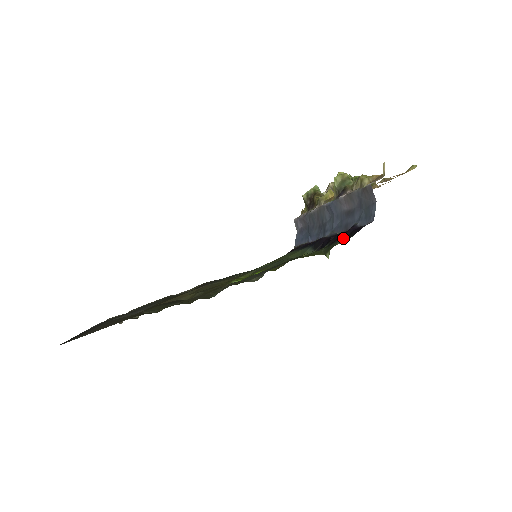
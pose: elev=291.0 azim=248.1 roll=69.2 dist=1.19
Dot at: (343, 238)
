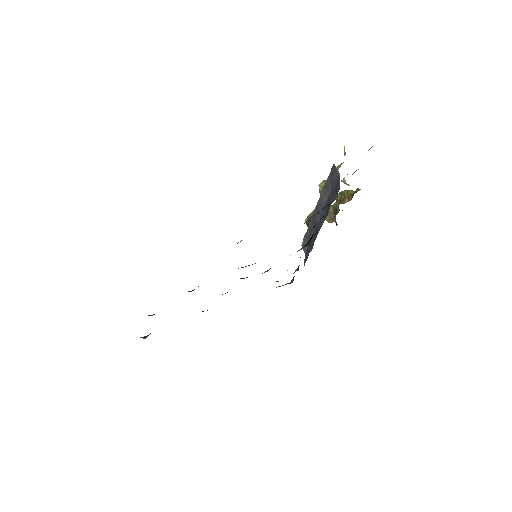
Dot at: (318, 212)
